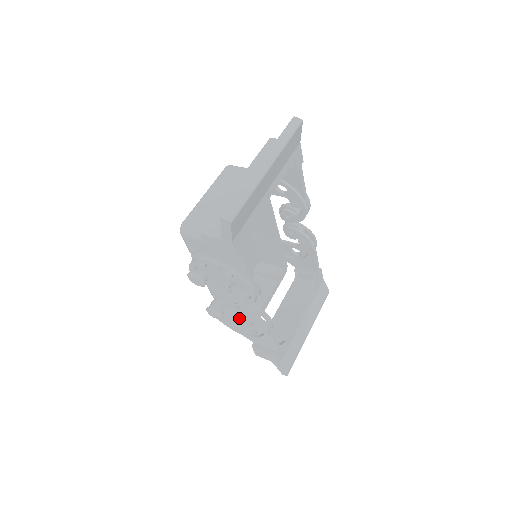
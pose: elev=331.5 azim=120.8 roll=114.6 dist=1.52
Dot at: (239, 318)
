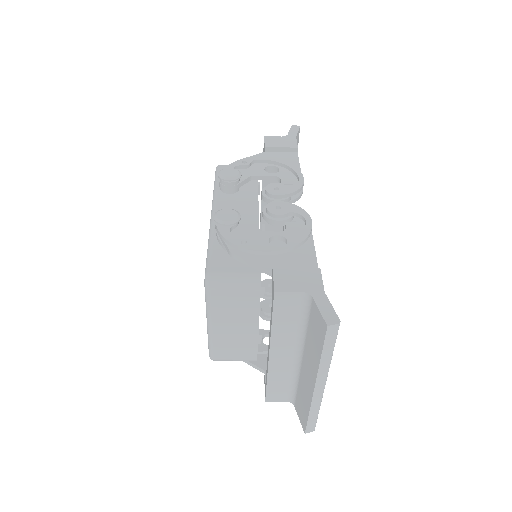
Dot at: (259, 233)
